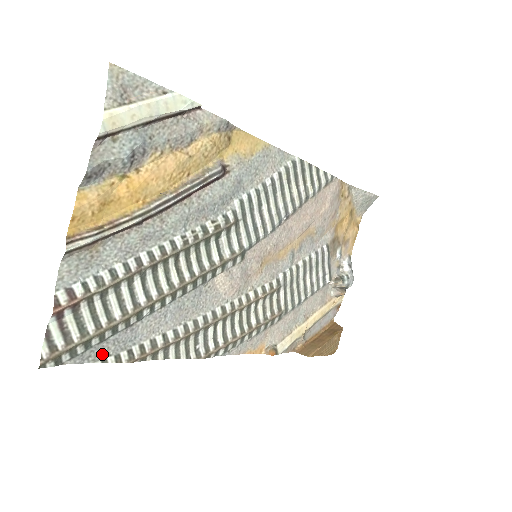
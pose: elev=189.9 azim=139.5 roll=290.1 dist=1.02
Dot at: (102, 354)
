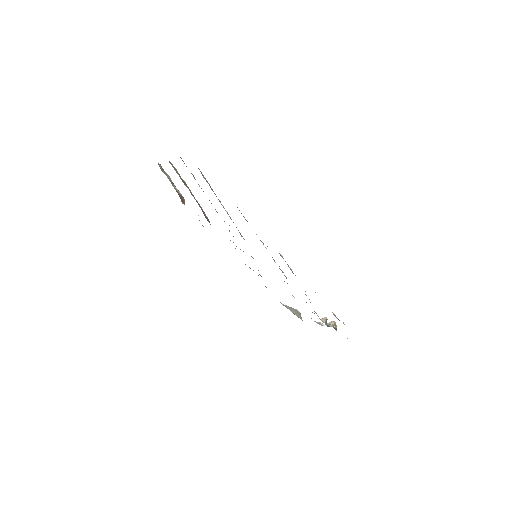
Dot at: occluded
